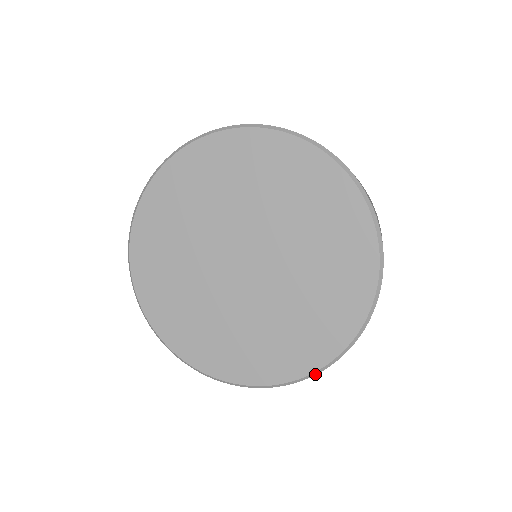
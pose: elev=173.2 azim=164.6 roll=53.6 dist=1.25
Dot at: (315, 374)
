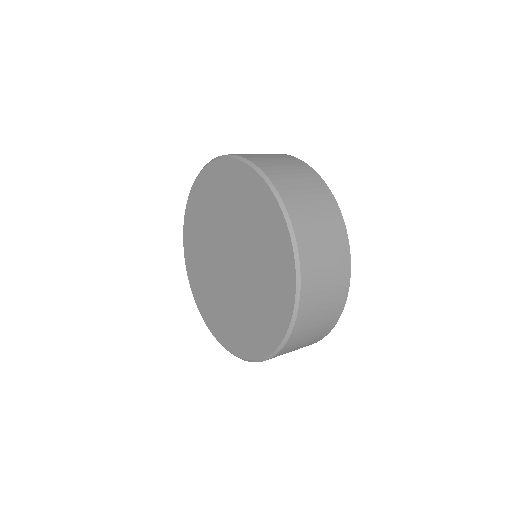
Dot at: (251, 361)
